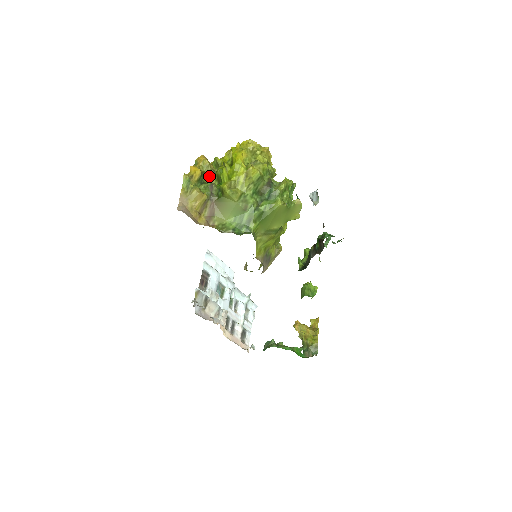
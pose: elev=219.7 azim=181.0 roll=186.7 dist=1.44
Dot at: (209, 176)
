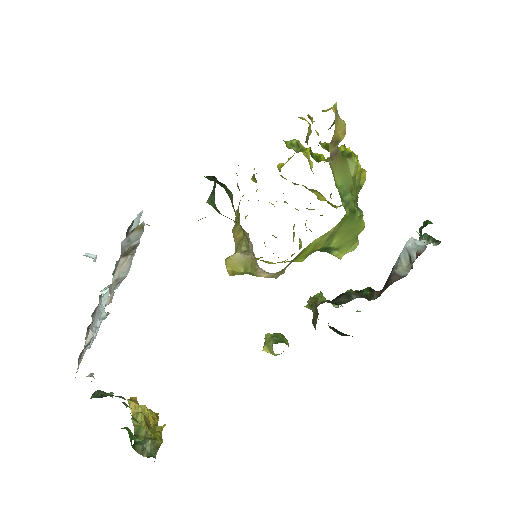
Dot at: occluded
